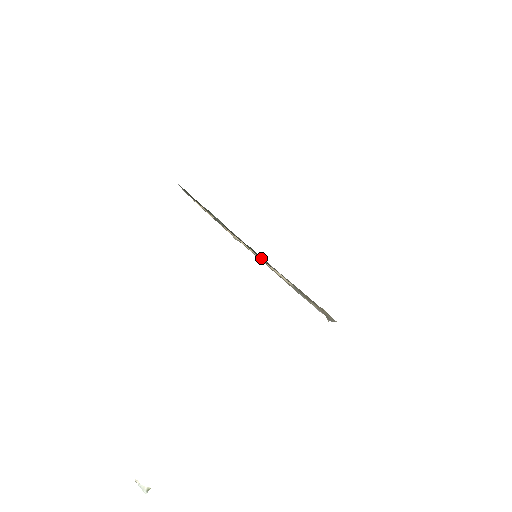
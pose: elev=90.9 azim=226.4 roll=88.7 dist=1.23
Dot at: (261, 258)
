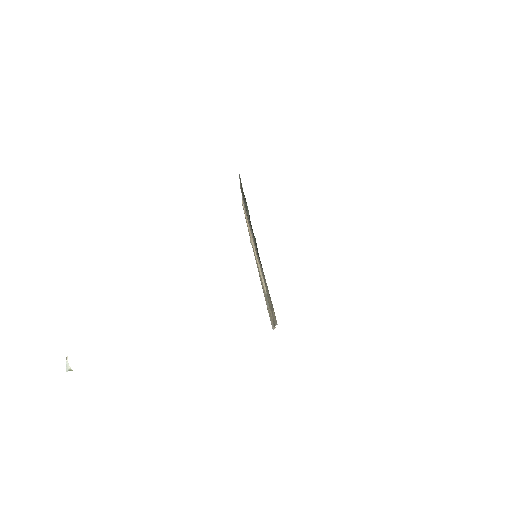
Dot at: occluded
